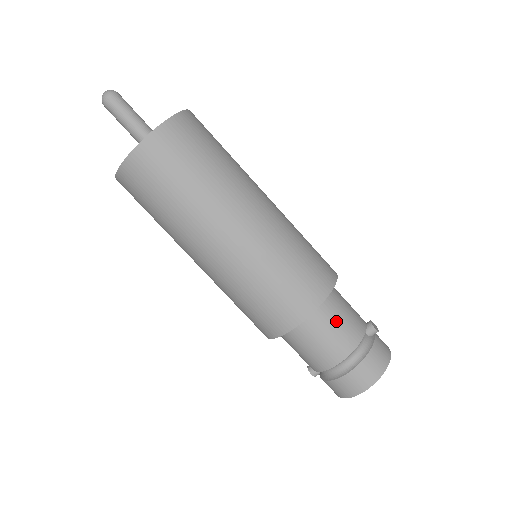
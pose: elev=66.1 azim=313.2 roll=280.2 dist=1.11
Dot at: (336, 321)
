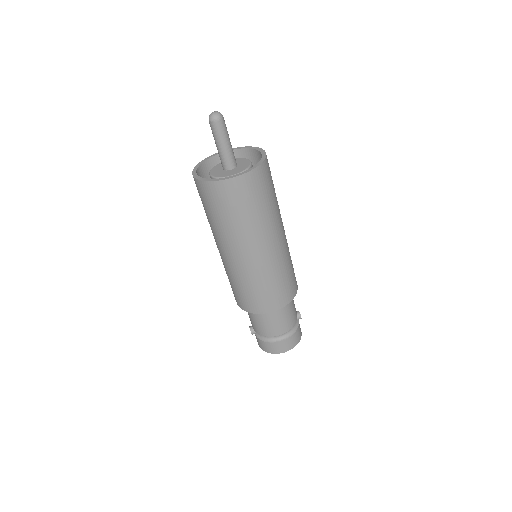
Dot at: (289, 311)
